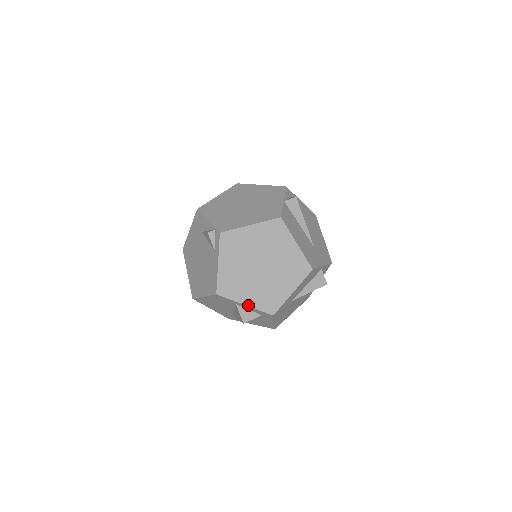
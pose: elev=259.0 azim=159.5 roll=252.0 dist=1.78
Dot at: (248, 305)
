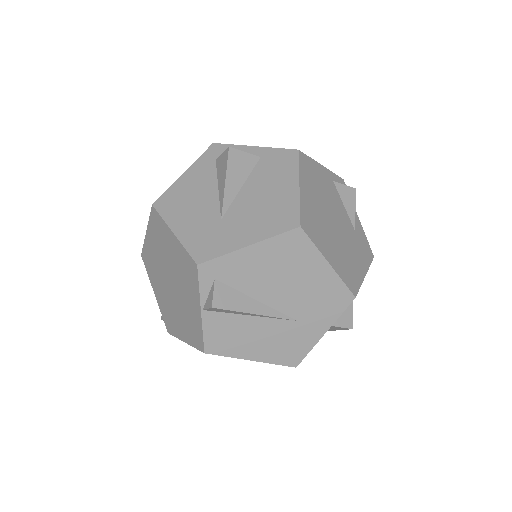
Dot at: occluded
